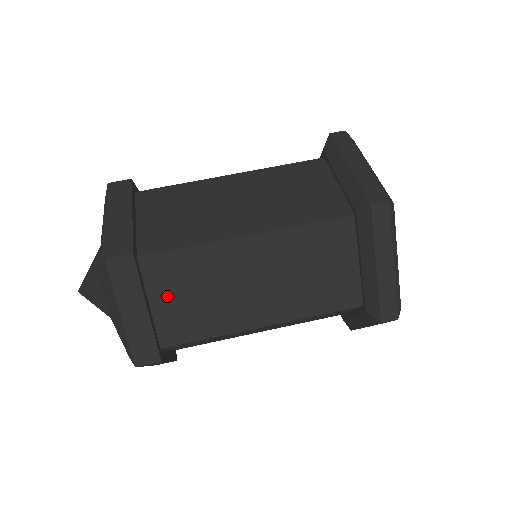
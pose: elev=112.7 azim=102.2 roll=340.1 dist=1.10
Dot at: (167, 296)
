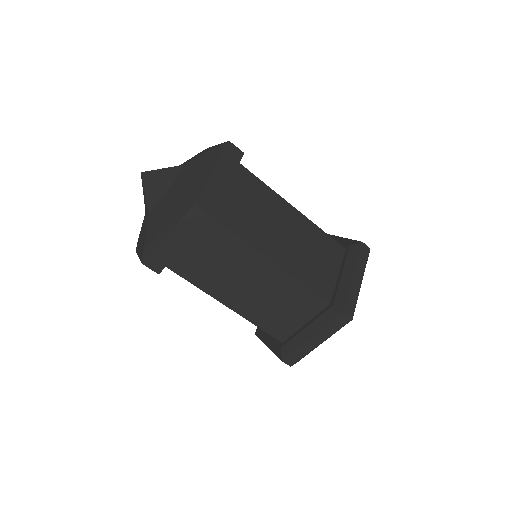
Dot at: (200, 247)
